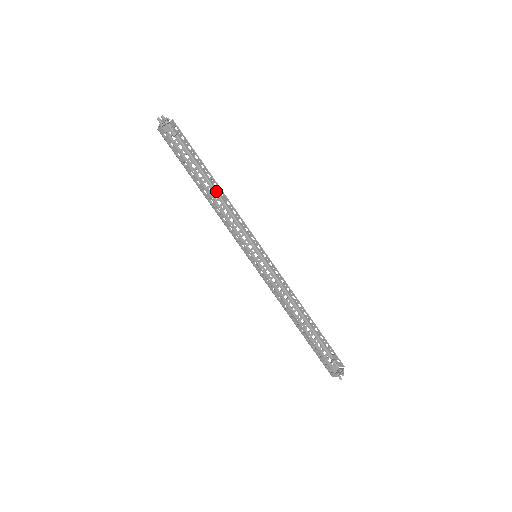
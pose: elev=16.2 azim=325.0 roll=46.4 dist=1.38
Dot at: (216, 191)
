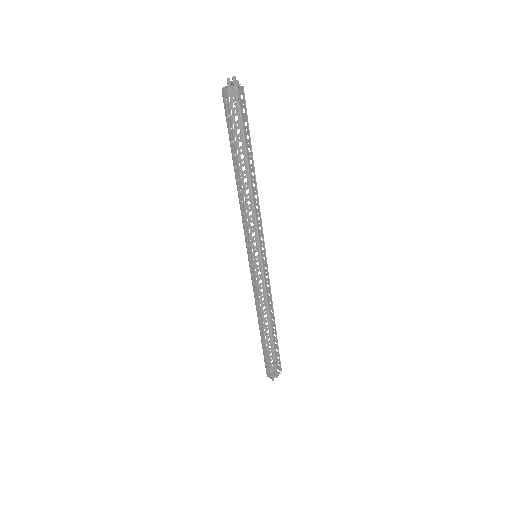
Dot at: (250, 179)
